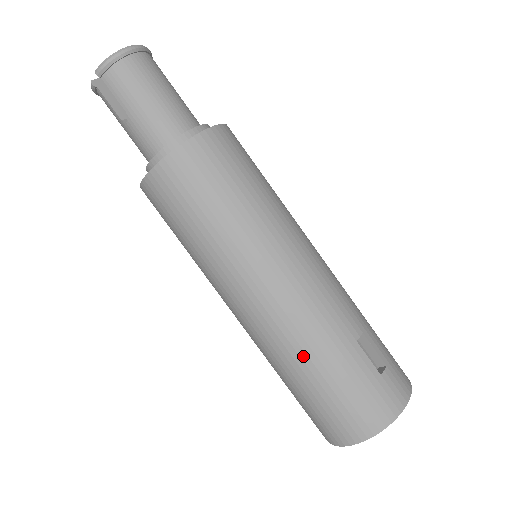
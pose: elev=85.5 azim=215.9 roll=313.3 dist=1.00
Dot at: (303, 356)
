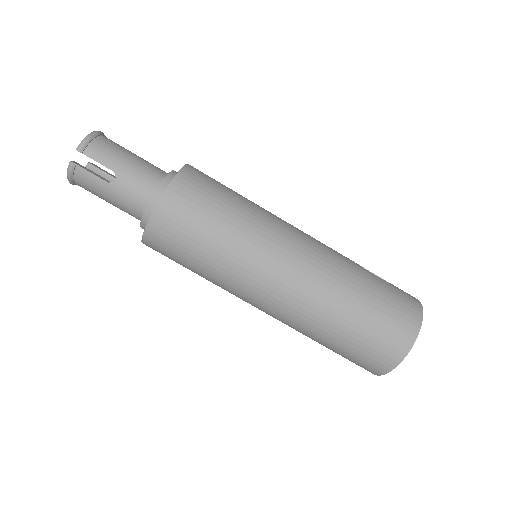
Dot at: (344, 288)
